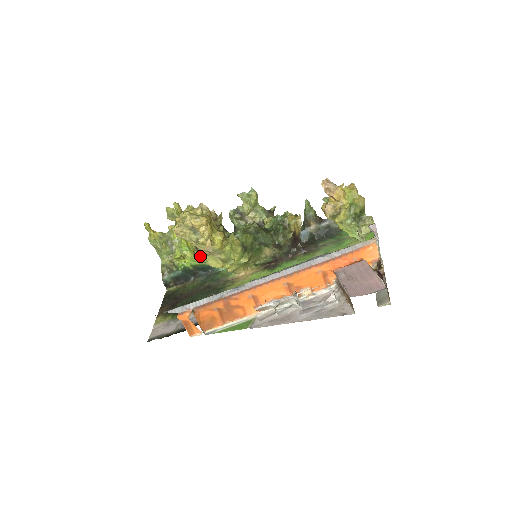
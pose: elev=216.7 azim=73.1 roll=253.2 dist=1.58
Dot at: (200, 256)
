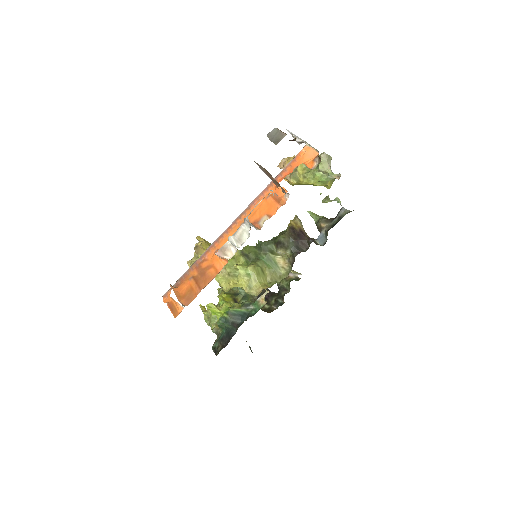
Dot at: (234, 304)
